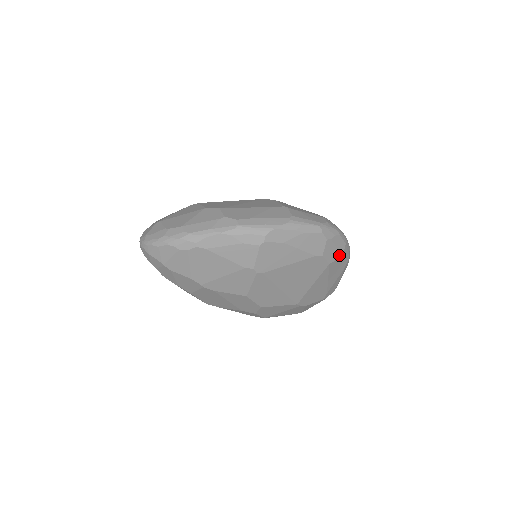
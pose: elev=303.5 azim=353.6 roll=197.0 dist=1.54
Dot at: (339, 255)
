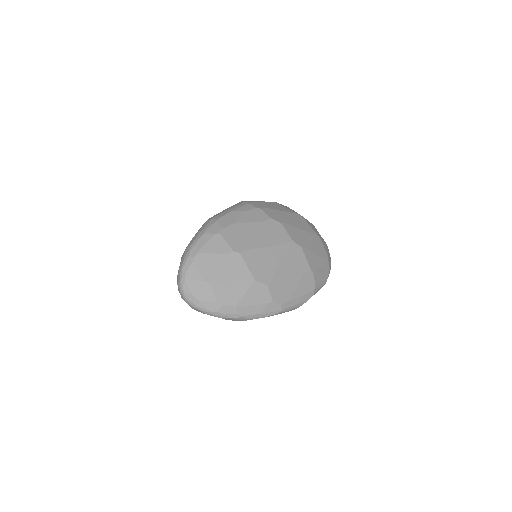
Dot at: occluded
